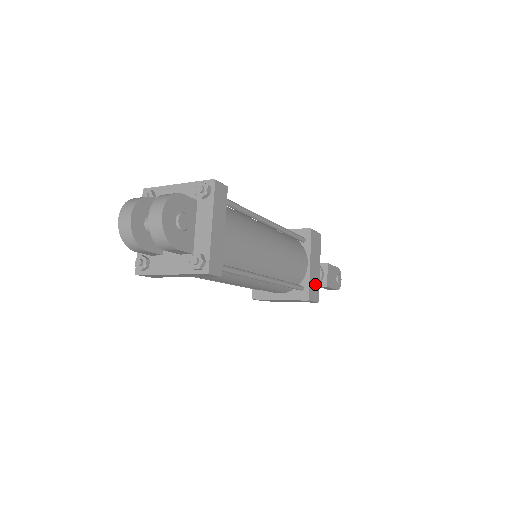
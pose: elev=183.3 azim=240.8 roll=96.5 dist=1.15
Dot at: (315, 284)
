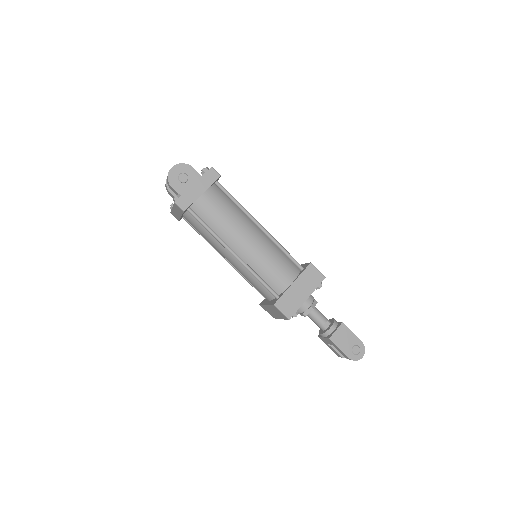
Dot at: (292, 303)
